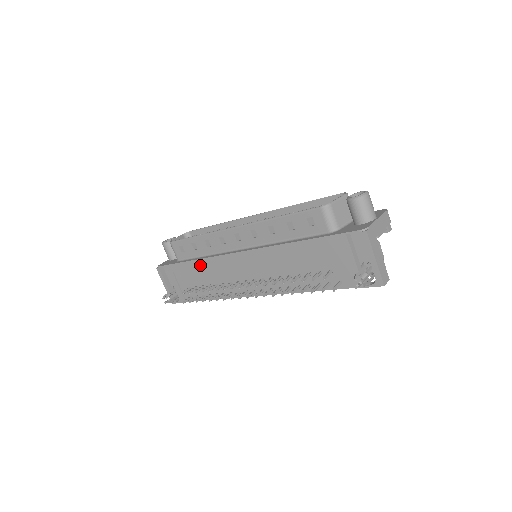
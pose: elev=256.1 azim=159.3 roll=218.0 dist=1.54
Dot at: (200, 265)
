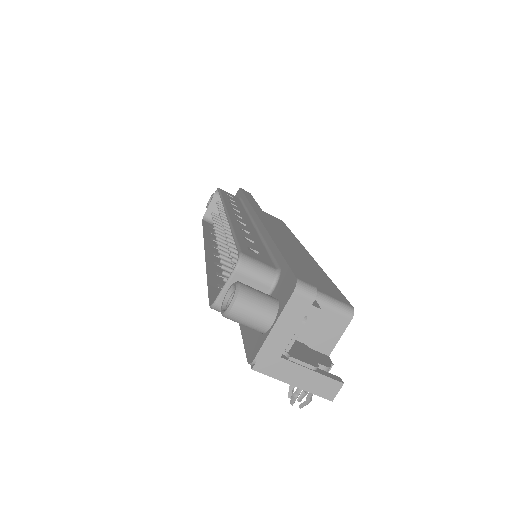
Dot at: occluded
